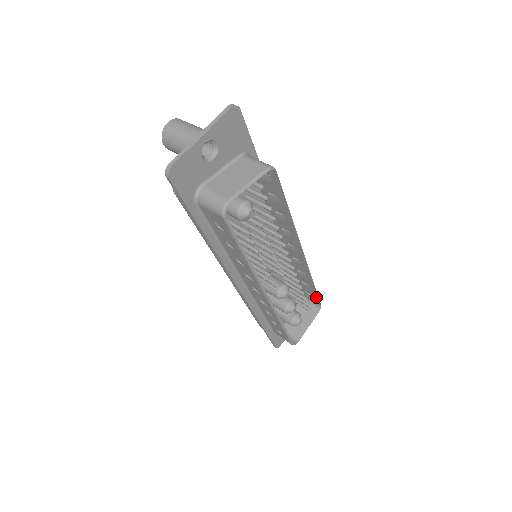
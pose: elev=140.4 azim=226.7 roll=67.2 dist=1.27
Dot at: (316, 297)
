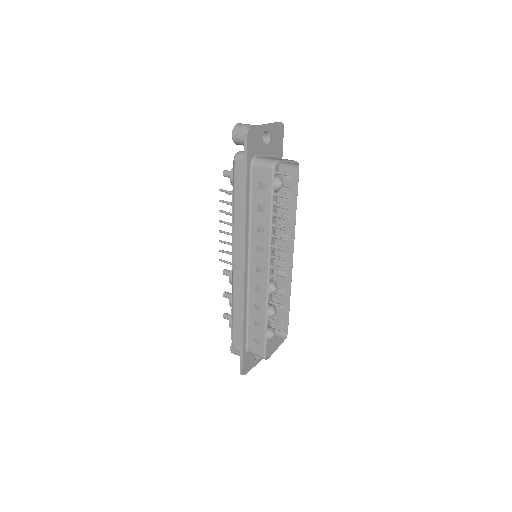
Dot at: (286, 321)
